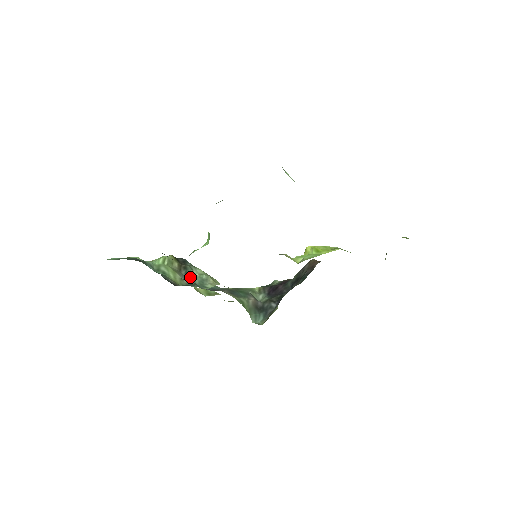
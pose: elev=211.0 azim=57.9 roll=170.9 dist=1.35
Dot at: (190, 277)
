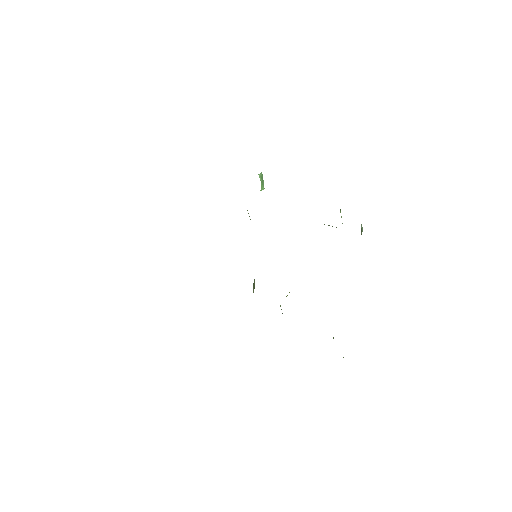
Dot at: occluded
